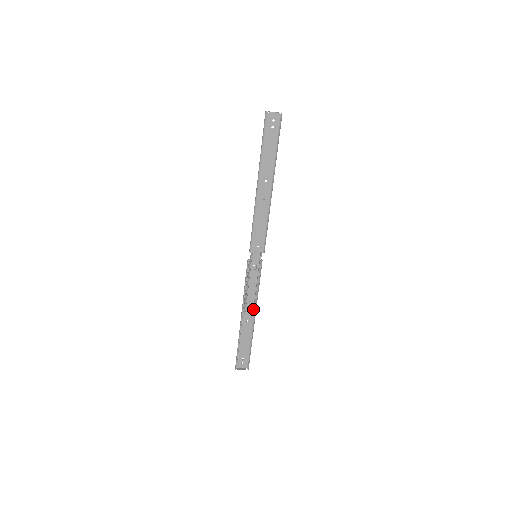
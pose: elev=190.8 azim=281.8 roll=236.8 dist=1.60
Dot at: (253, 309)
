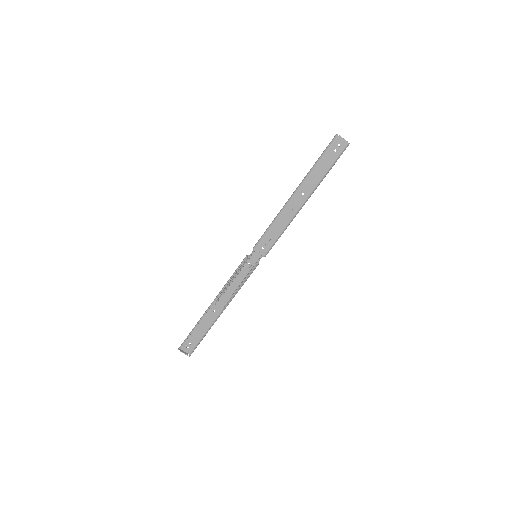
Dot at: (226, 303)
